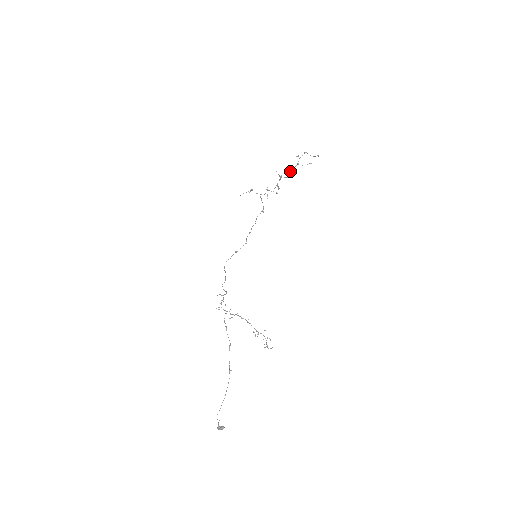
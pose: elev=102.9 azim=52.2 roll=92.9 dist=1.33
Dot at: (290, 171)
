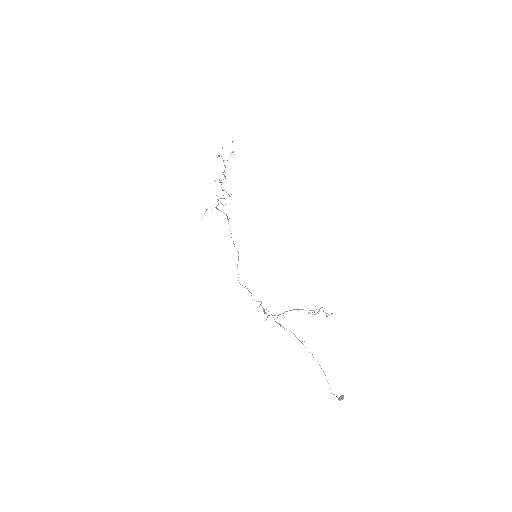
Dot at: occluded
